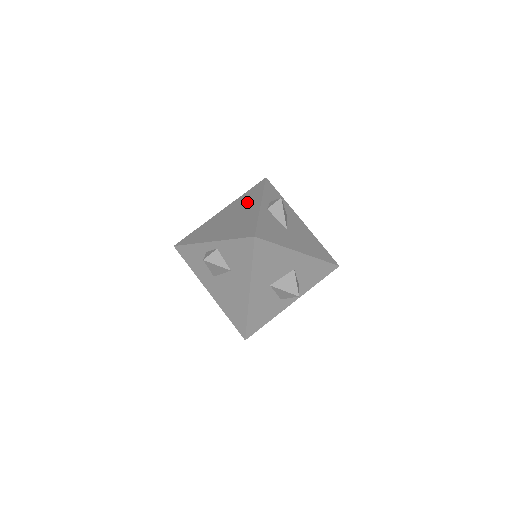
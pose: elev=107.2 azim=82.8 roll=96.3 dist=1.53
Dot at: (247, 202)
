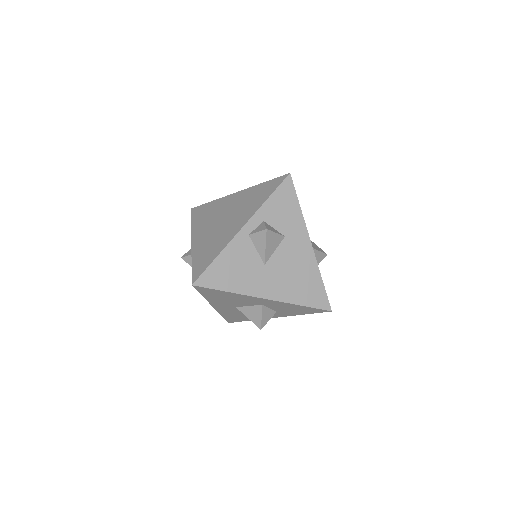
Dot at: (246, 207)
